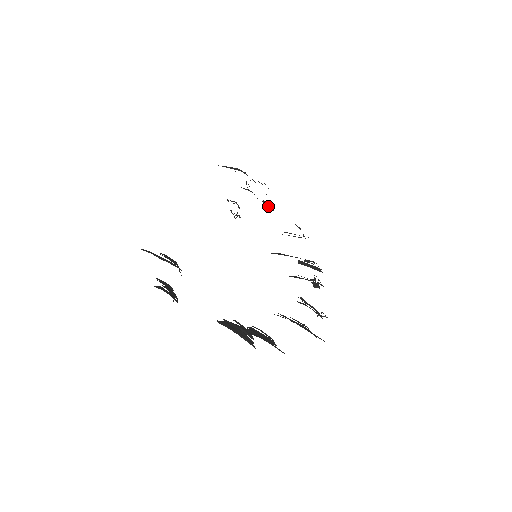
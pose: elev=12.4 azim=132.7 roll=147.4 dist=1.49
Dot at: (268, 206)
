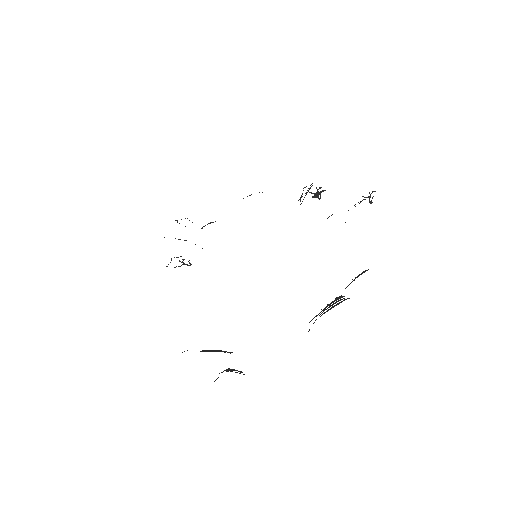
Dot at: occluded
